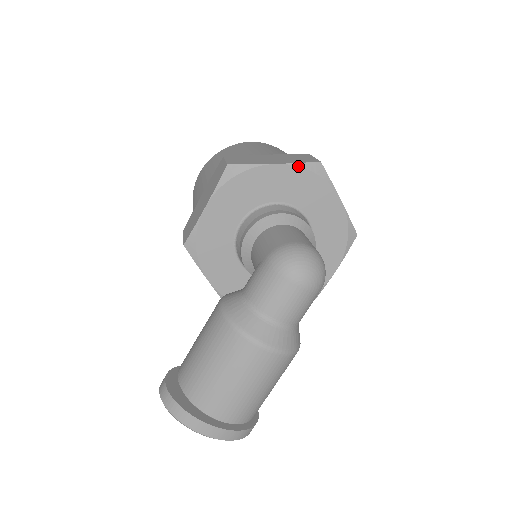
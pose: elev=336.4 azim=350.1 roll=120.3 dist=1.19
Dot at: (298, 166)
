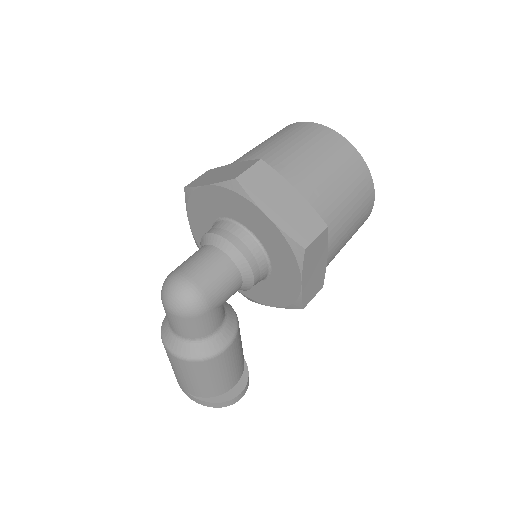
Dot at: (219, 186)
